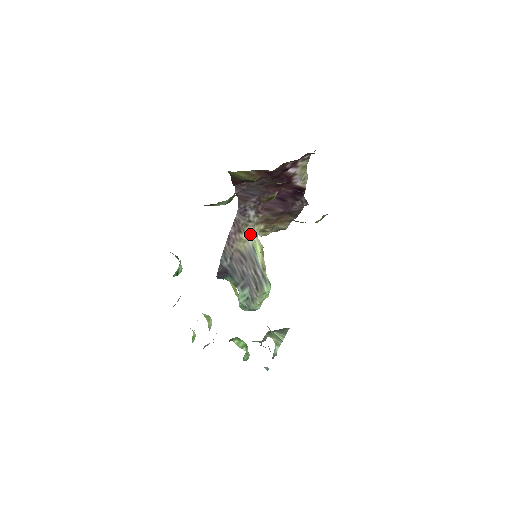
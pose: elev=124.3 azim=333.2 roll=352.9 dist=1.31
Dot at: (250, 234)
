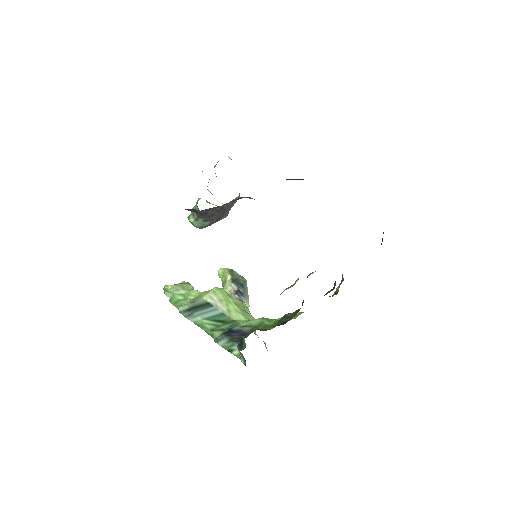
Dot at: occluded
